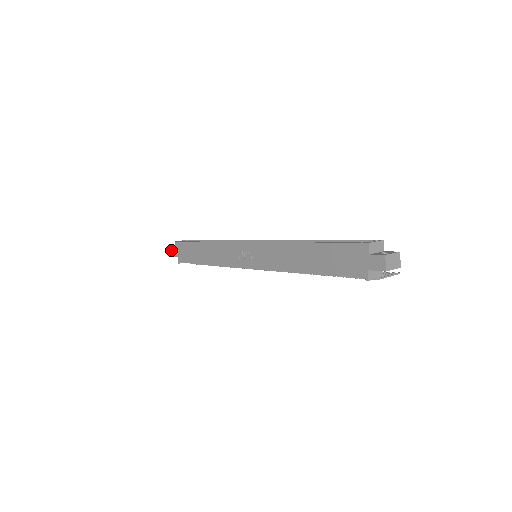
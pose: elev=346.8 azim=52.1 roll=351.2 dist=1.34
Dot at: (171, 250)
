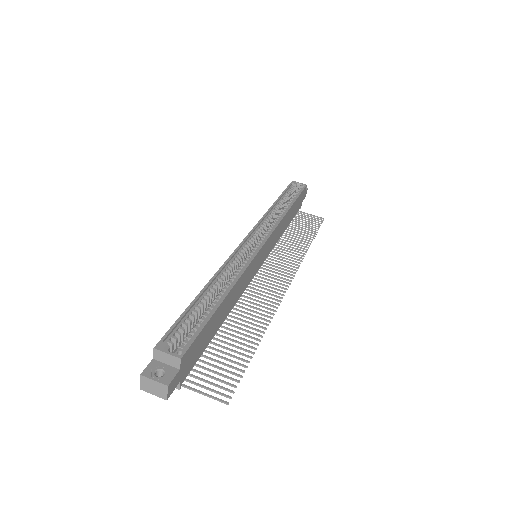
Dot at: occluded
